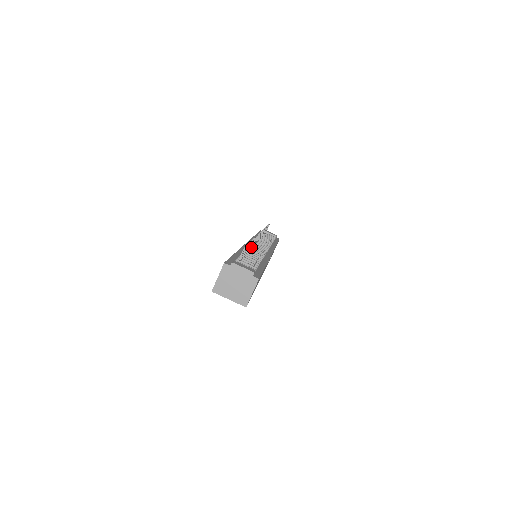
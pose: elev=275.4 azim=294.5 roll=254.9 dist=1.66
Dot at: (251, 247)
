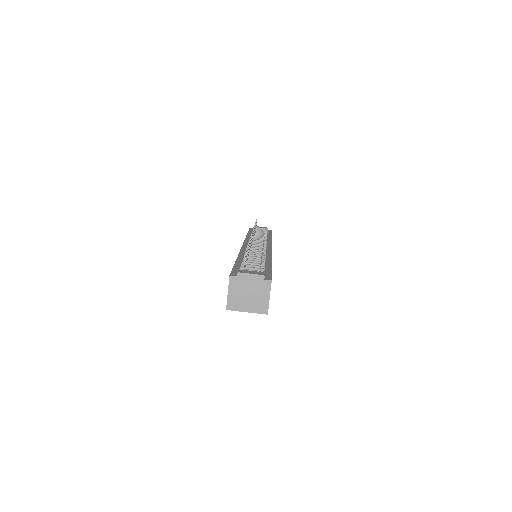
Dot at: occluded
